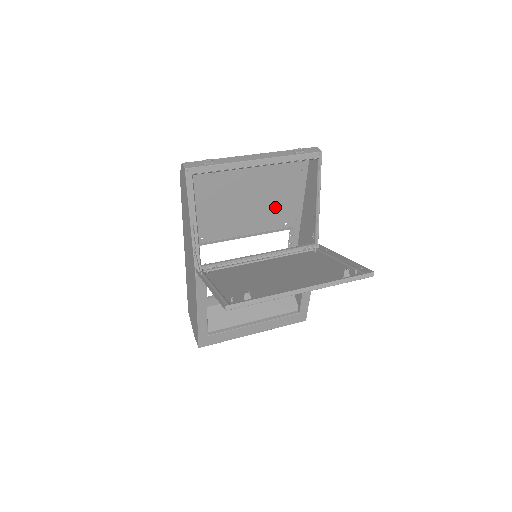
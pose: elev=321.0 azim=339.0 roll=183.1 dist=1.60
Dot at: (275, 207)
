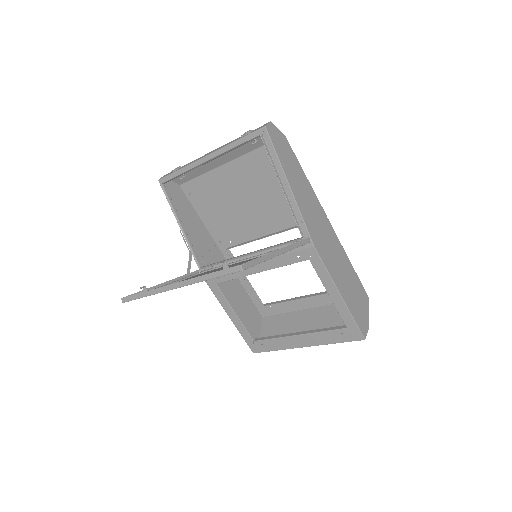
Dot at: (282, 200)
